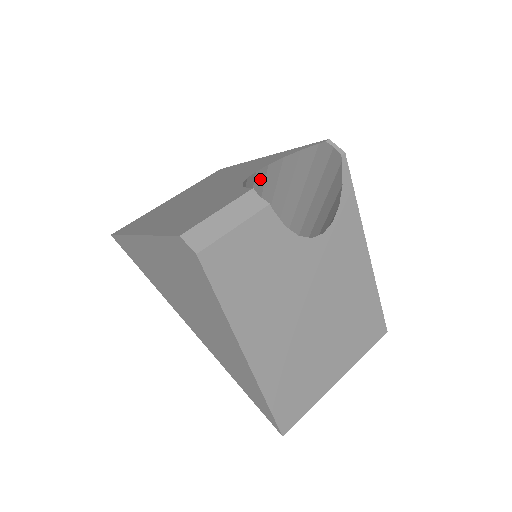
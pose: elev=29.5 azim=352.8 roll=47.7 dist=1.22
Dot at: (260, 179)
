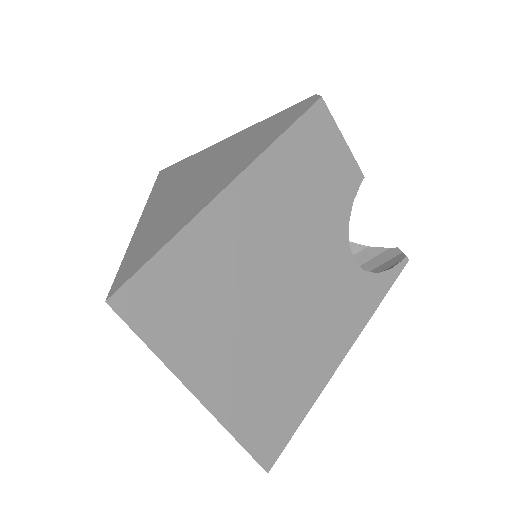
Dot at: occluded
